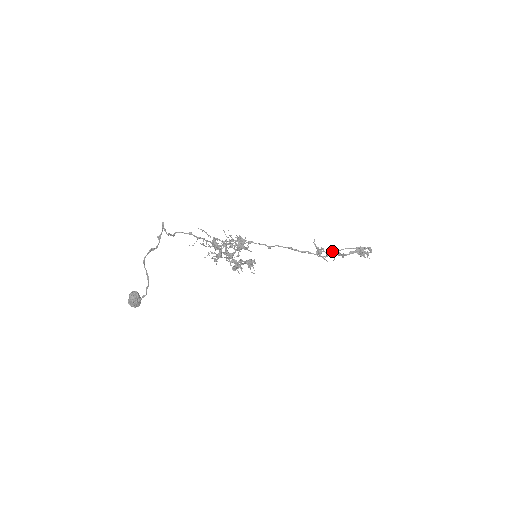
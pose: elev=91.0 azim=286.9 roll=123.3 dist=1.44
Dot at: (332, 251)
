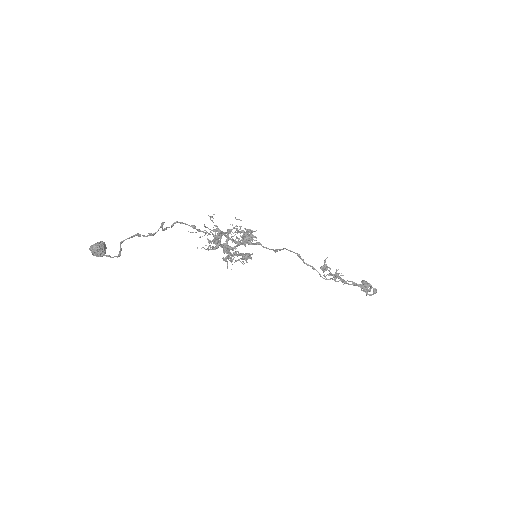
Dot at: (337, 275)
